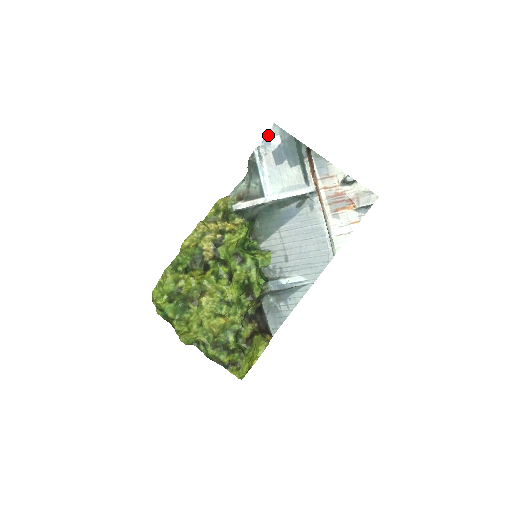
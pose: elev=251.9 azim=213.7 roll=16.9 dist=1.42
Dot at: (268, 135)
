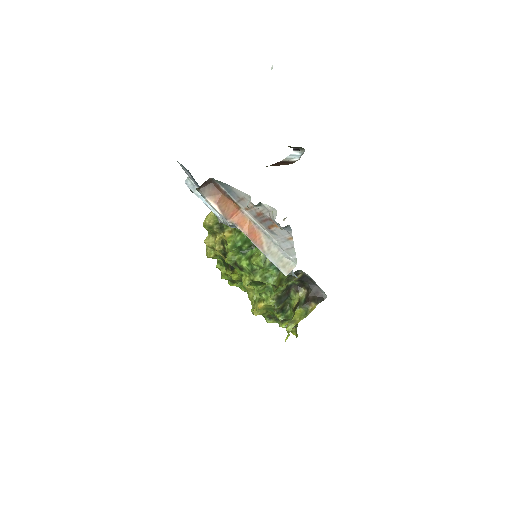
Dot at: (183, 169)
